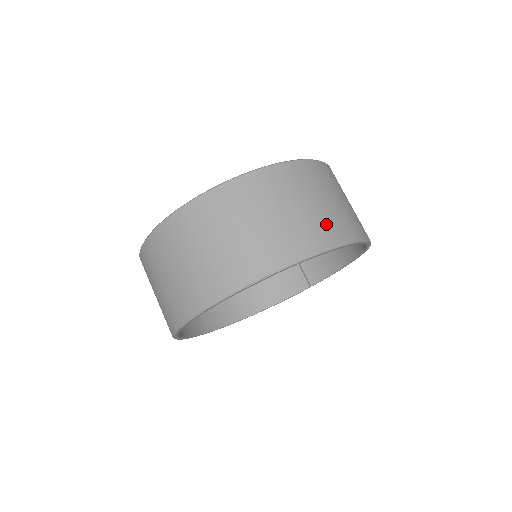
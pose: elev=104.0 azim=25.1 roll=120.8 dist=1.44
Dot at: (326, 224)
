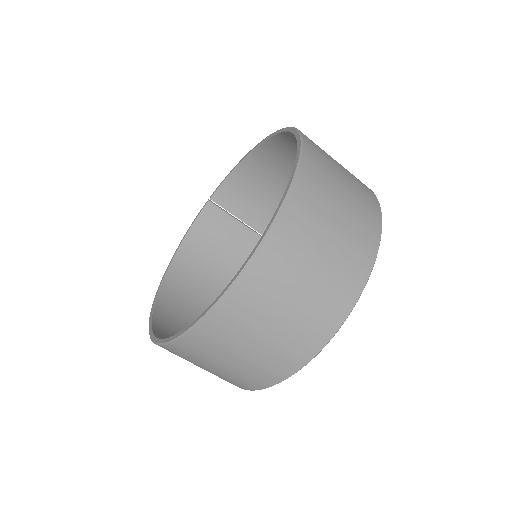
Dot at: (363, 201)
